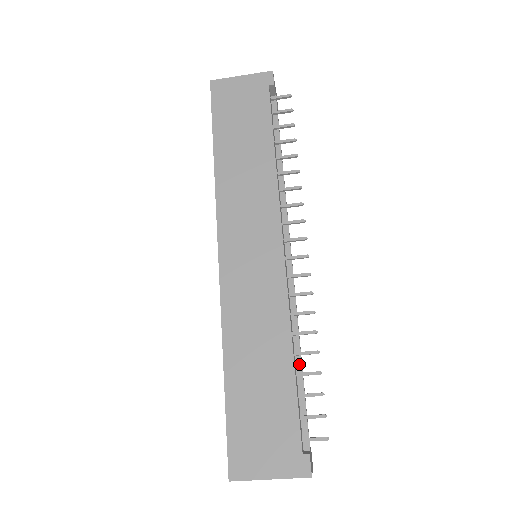
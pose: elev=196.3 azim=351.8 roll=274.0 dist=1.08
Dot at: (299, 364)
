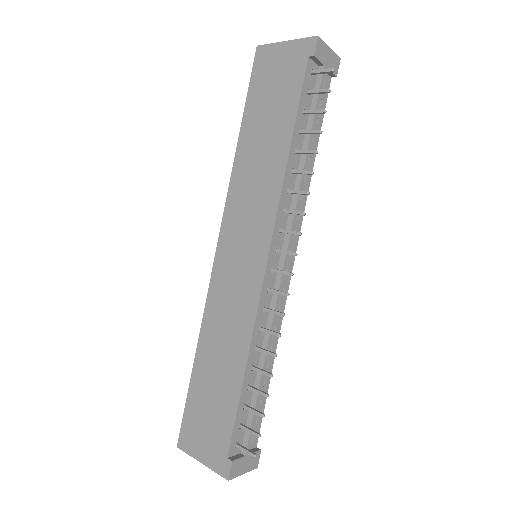
Dot at: (259, 377)
